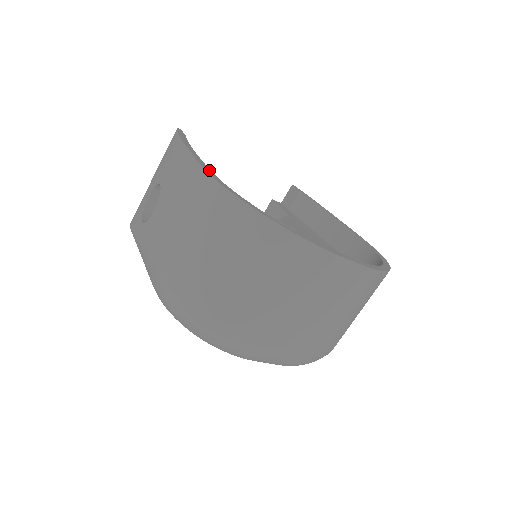
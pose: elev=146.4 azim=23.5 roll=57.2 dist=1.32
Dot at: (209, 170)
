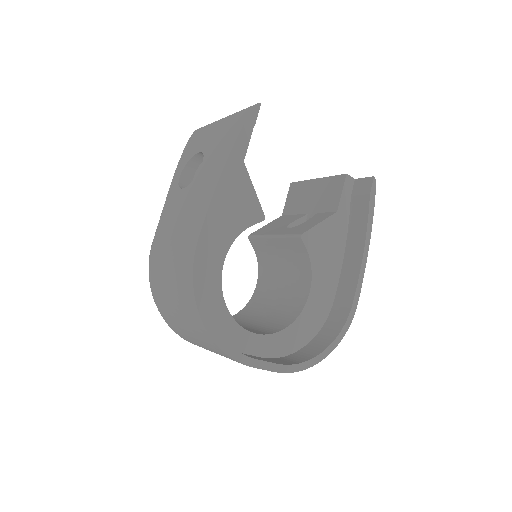
Dot at: (204, 243)
